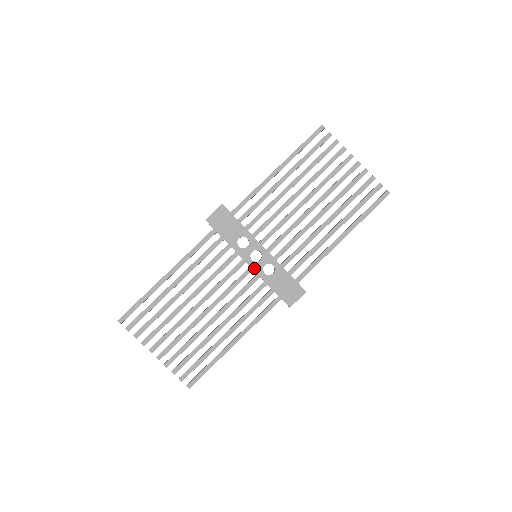
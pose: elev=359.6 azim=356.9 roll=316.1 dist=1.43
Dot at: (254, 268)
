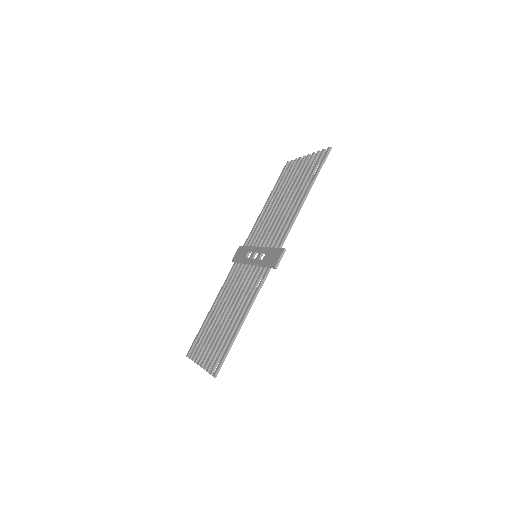
Dot at: (254, 263)
